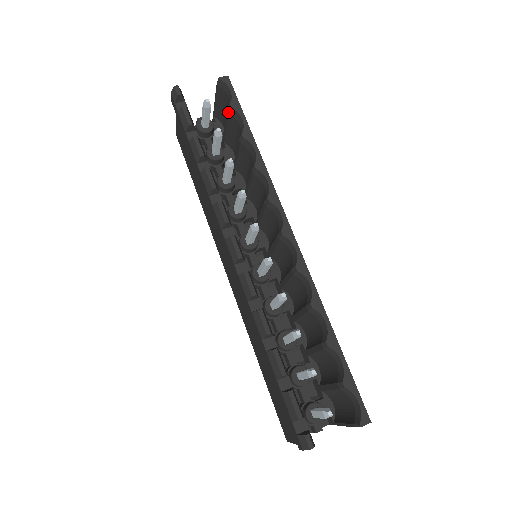
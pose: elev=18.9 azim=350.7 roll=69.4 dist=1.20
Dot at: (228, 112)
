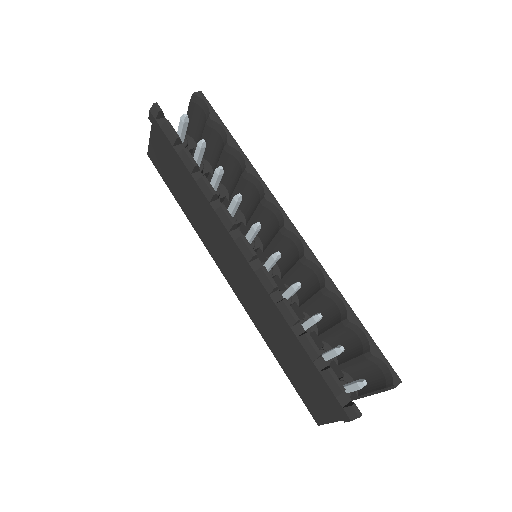
Dot at: (207, 124)
